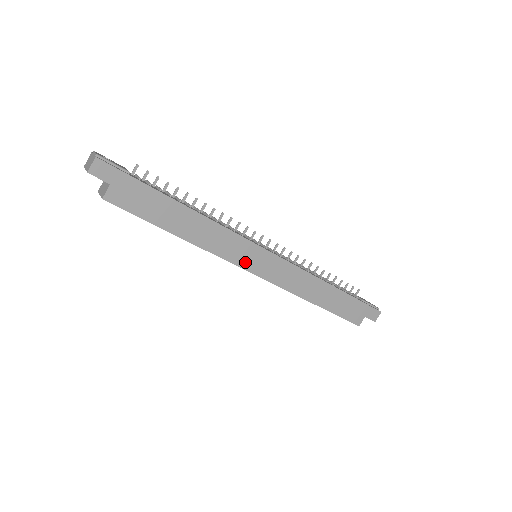
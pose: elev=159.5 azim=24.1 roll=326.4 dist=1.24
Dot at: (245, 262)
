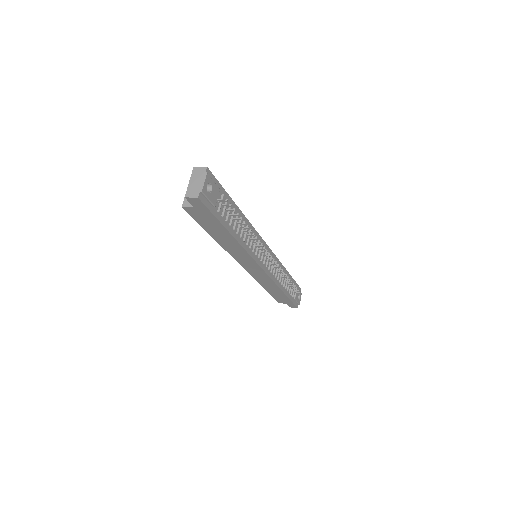
Dot at: (242, 262)
